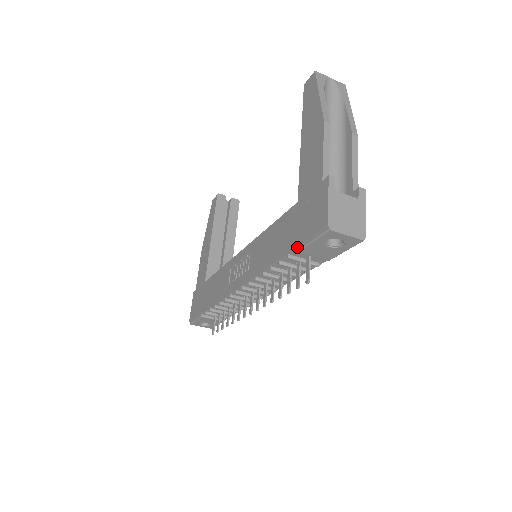
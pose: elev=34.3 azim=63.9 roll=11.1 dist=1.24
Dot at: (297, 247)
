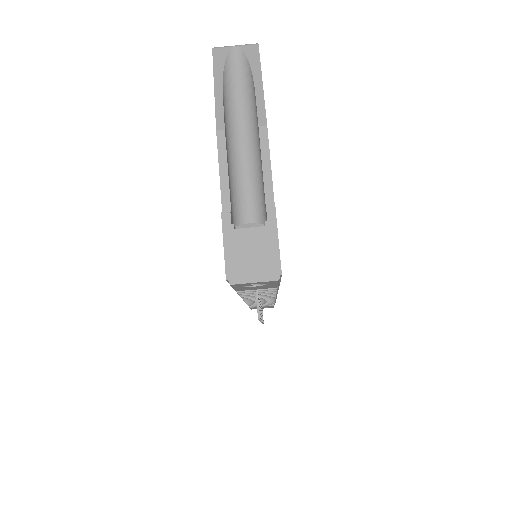
Dot at: occluded
